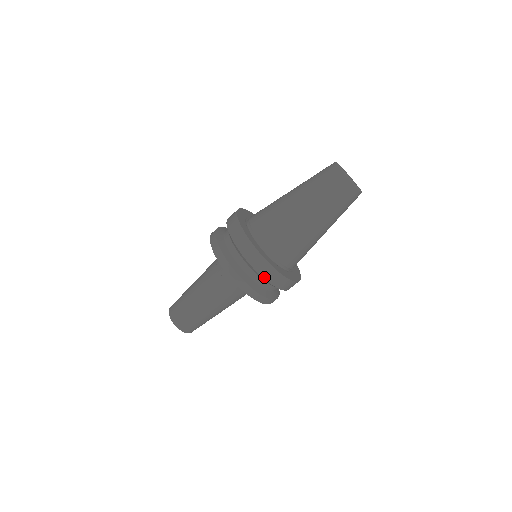
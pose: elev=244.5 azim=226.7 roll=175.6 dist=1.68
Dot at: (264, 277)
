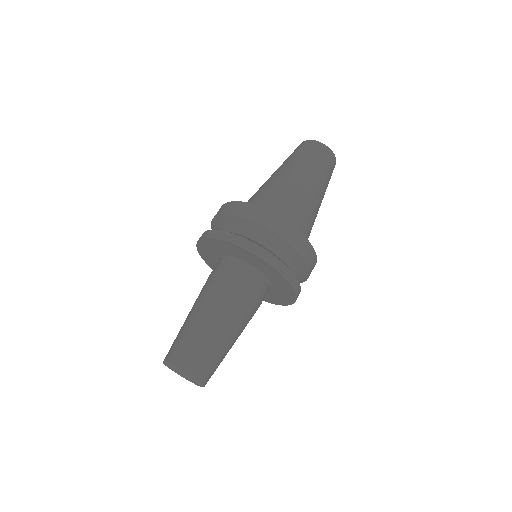
Dot at: (288, 242)
